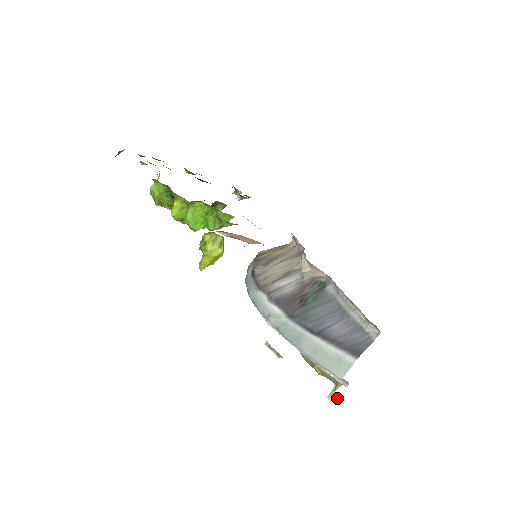
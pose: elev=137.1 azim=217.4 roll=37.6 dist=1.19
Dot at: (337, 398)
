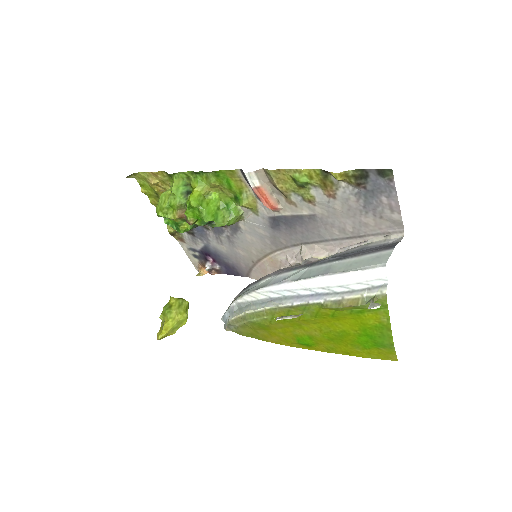
Dot at: occluded
